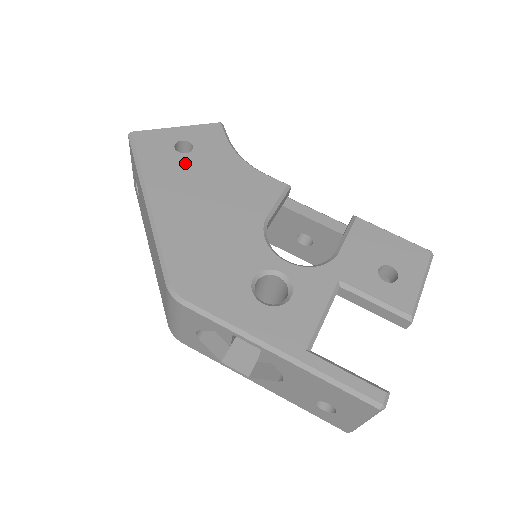
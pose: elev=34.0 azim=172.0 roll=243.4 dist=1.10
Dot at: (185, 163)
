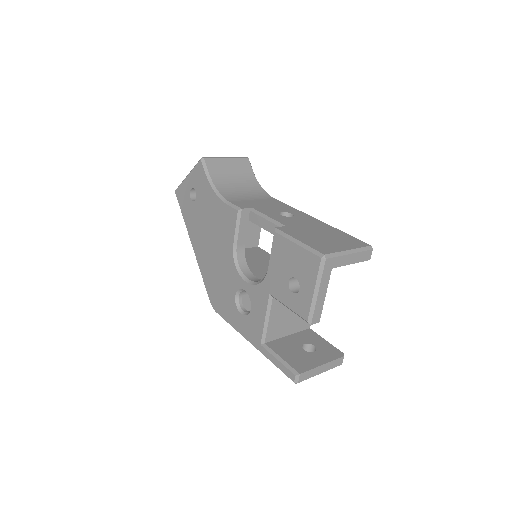
Dot at: (196, 210)
